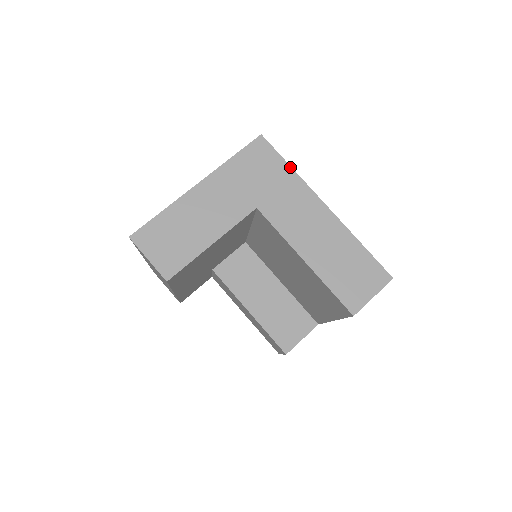
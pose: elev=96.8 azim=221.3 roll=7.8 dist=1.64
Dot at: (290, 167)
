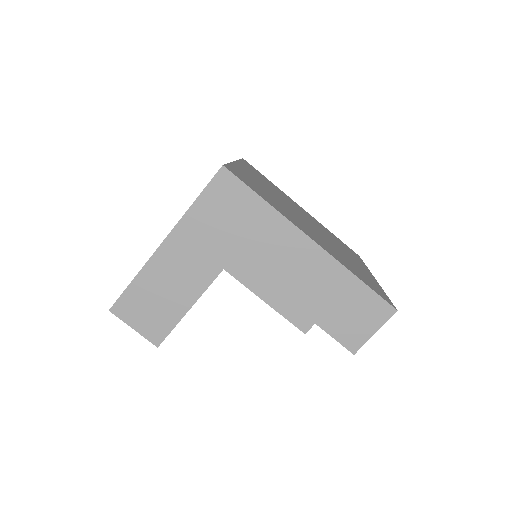
Dot at: (264, 201)
